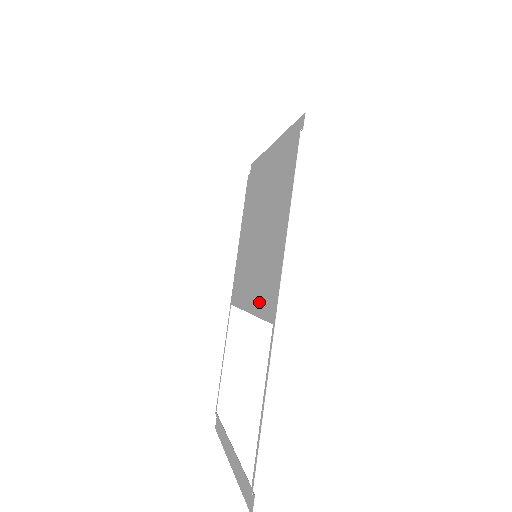
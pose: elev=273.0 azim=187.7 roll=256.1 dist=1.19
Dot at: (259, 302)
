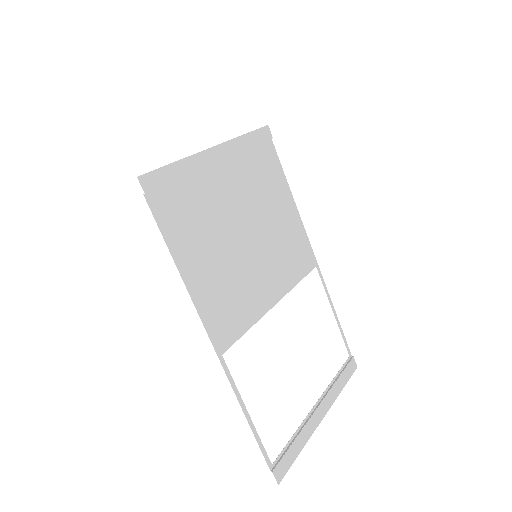
Dot at: (248, 313)
